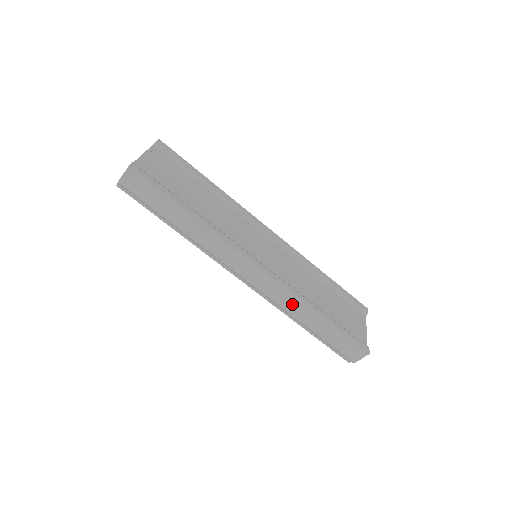
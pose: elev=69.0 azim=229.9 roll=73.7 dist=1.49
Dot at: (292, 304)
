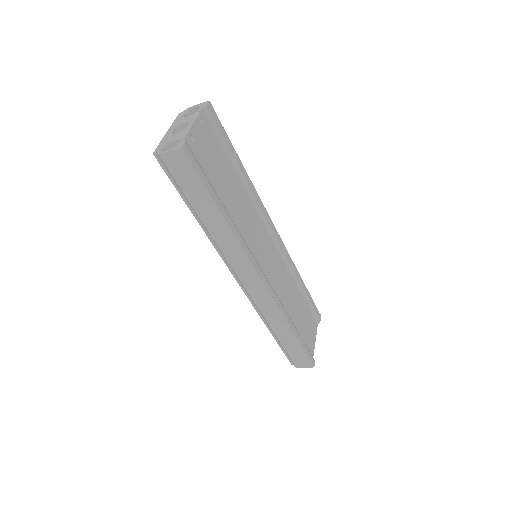
Dot at: (273, 316)
